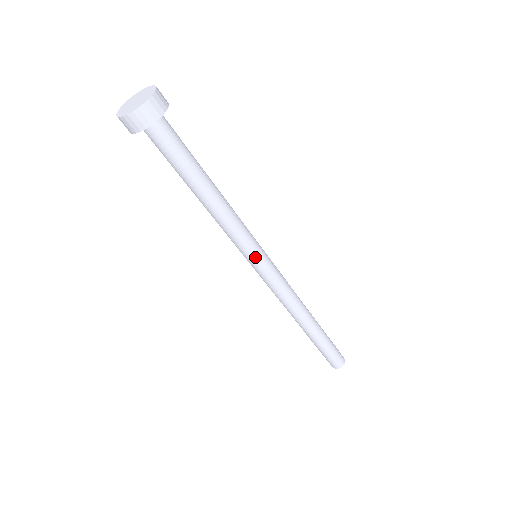
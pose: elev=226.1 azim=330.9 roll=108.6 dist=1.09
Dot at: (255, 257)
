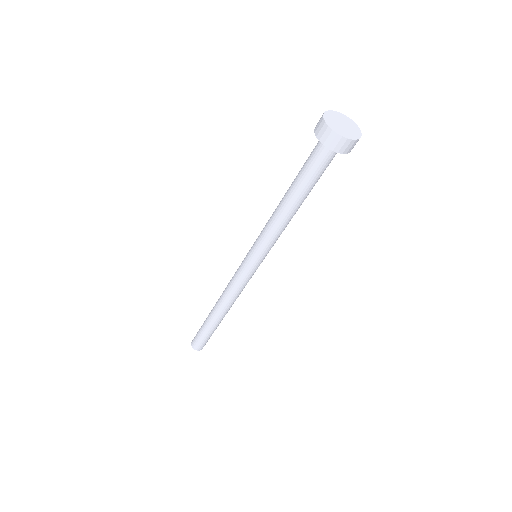
Dot at: (264, 258)
